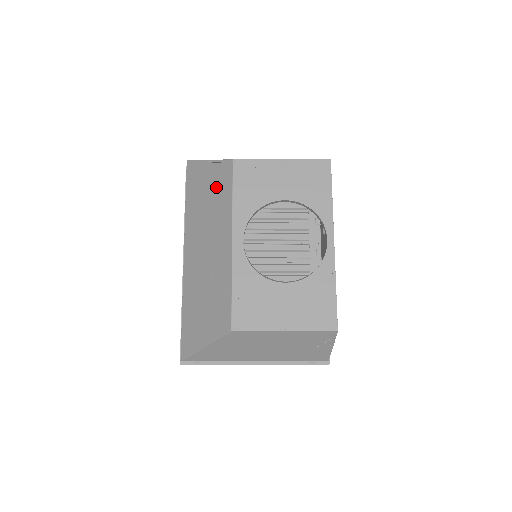
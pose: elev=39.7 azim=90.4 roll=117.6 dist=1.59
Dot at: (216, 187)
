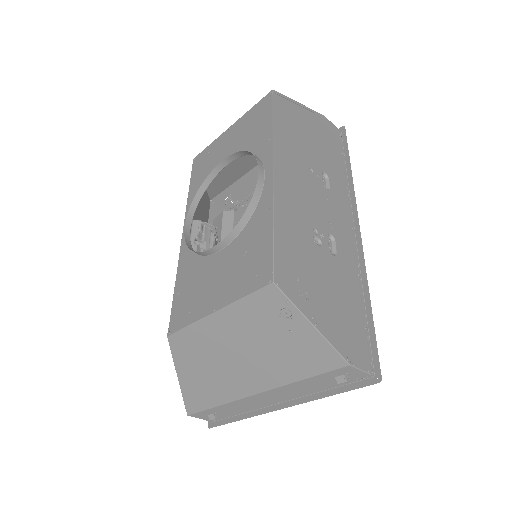
Dot at: occluded
